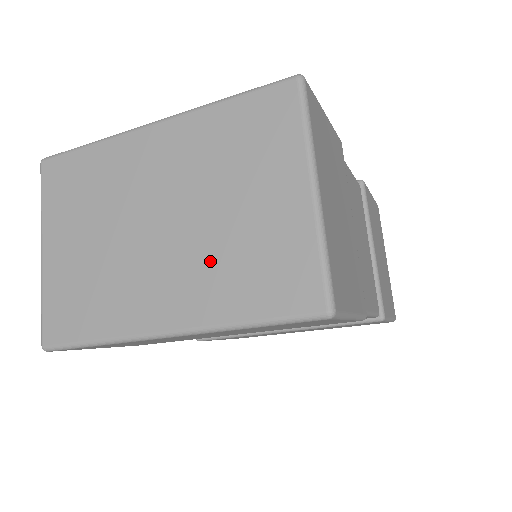
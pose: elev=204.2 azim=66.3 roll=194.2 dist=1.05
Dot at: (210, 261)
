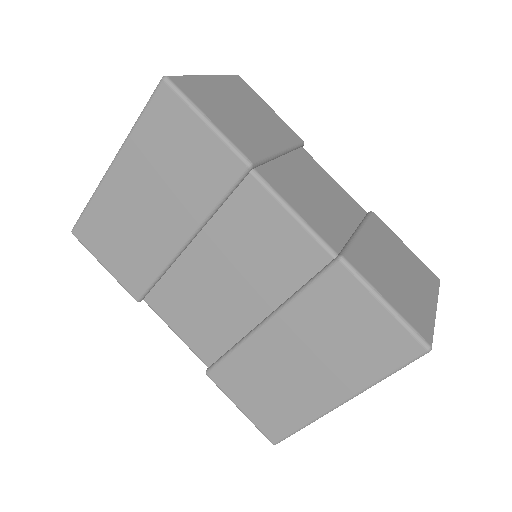
Dot at: occluded
